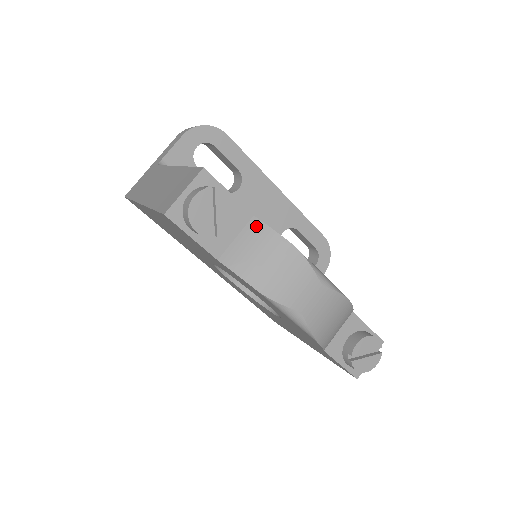
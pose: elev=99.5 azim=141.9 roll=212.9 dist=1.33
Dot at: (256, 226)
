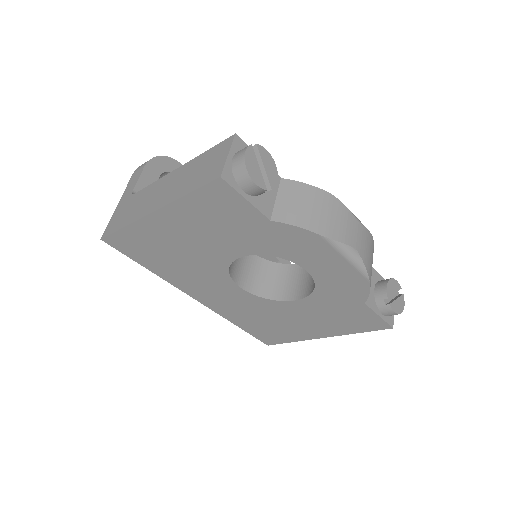
Dot at: (288, 184)
